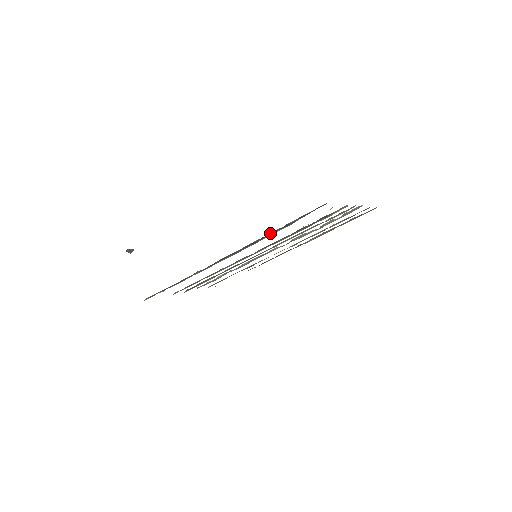
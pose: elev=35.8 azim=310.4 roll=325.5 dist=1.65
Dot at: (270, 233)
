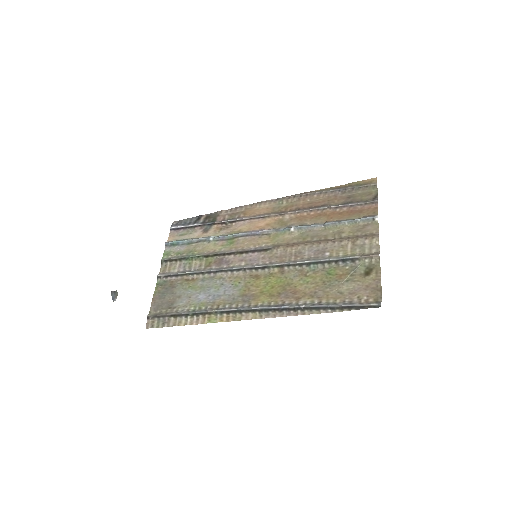
Dot at: (311, 308)
